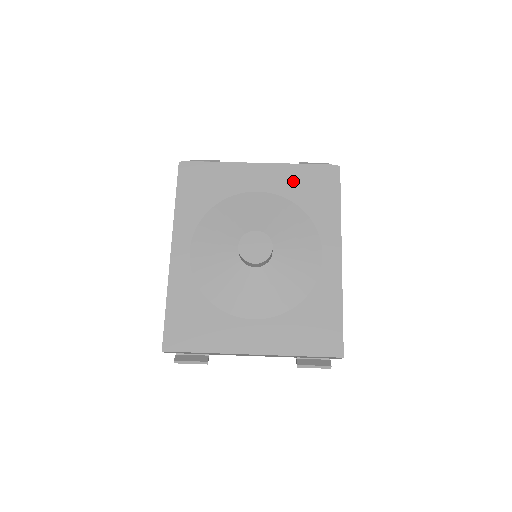
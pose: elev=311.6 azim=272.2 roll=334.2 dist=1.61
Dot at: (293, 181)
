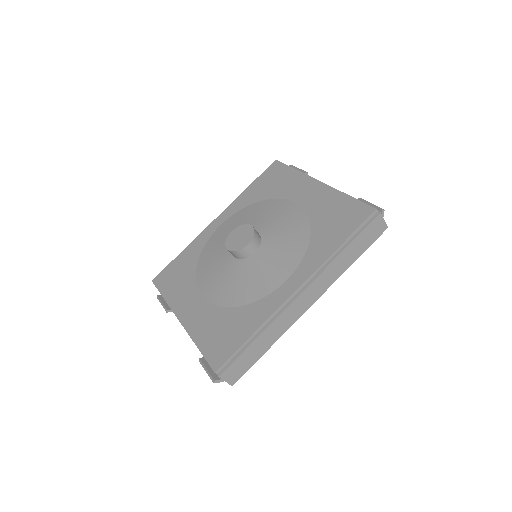
Dot at: (328, 207)
